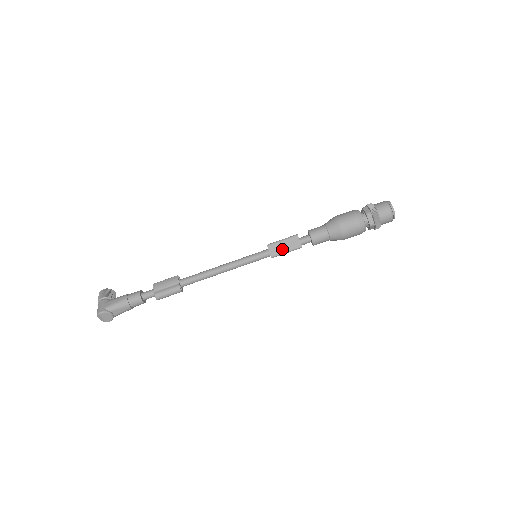
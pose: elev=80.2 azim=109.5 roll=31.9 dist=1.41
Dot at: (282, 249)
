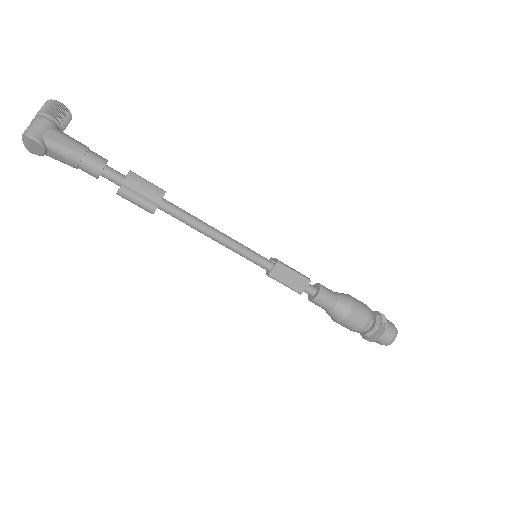
Dot at: (285, 279)
